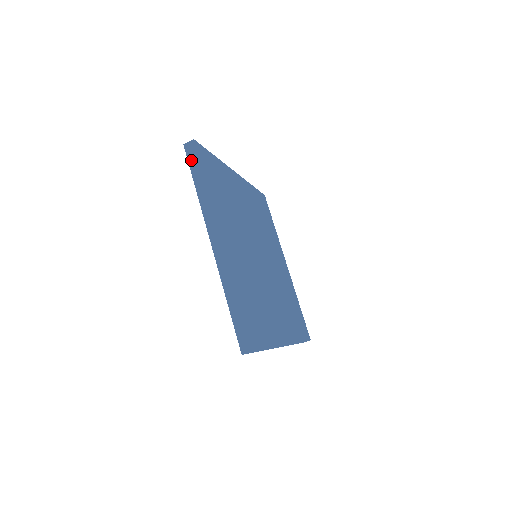
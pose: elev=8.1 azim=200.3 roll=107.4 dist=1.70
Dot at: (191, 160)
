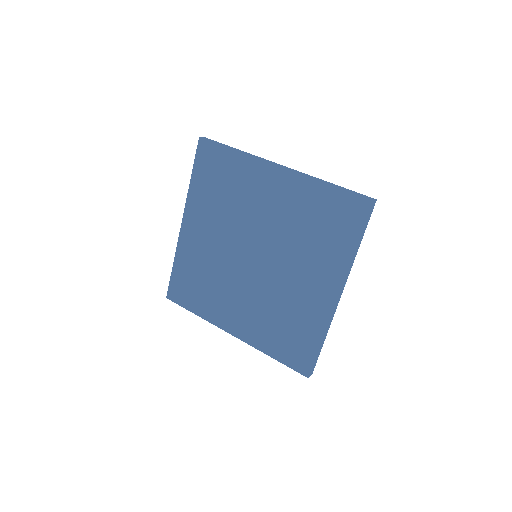
Dot at: (214, 142)
